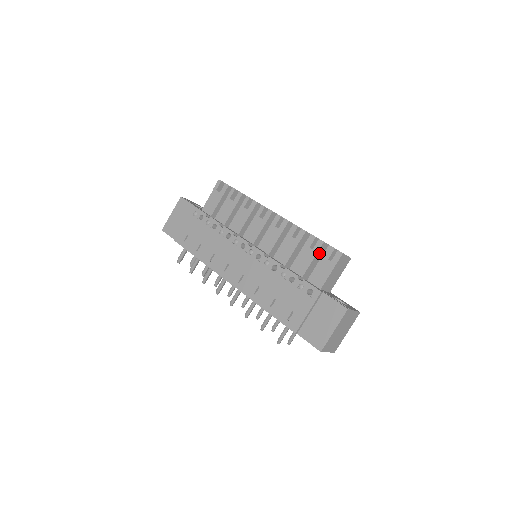
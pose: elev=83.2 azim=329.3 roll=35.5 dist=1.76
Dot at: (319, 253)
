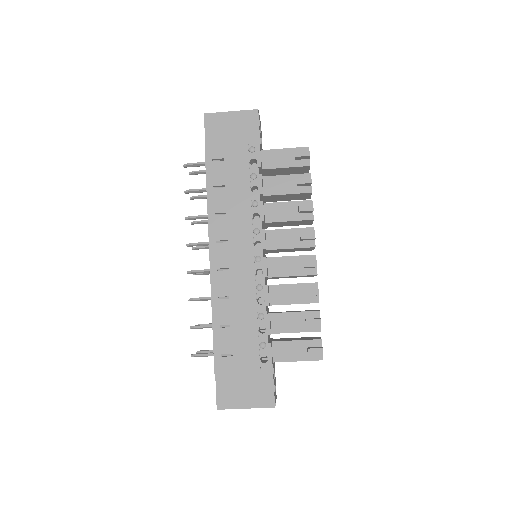
Dot at: (306, 331)
